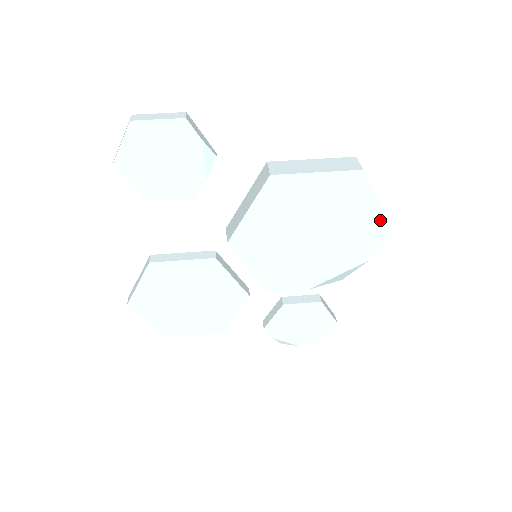
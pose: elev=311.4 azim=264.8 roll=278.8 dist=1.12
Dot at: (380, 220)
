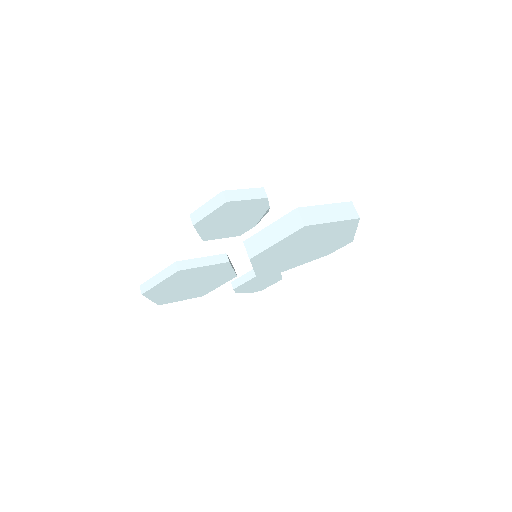
Dot at: (350, 237)
